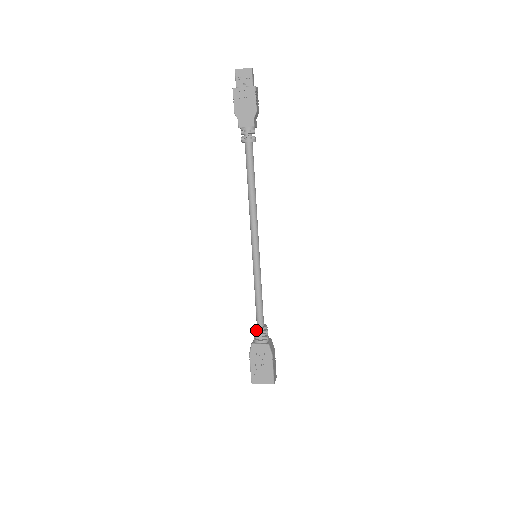
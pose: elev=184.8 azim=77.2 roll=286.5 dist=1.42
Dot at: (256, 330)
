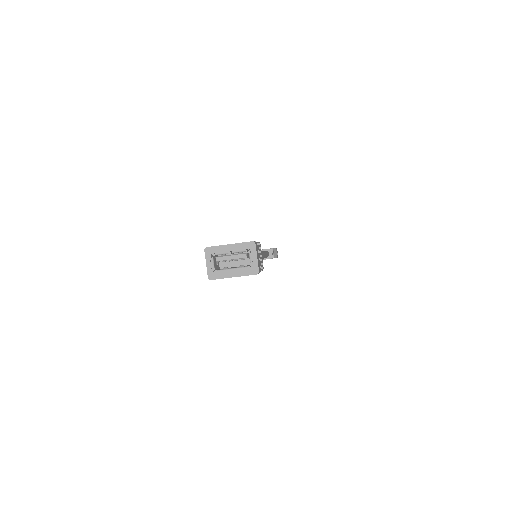
Dot at: occluded
